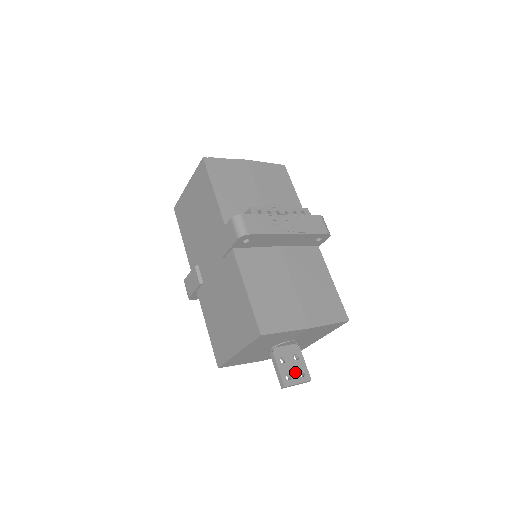
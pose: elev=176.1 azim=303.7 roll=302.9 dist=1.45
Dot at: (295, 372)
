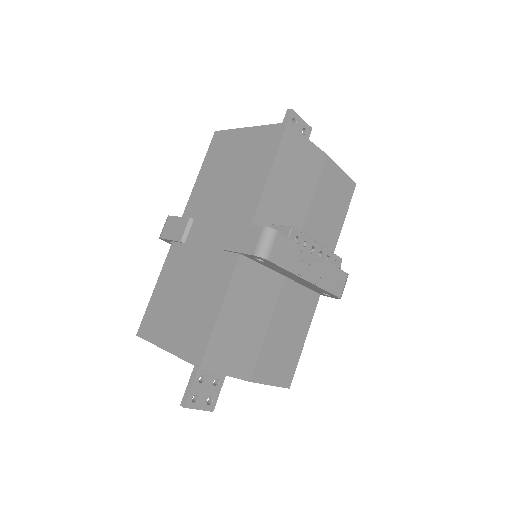
Dot at: (204, 397)
